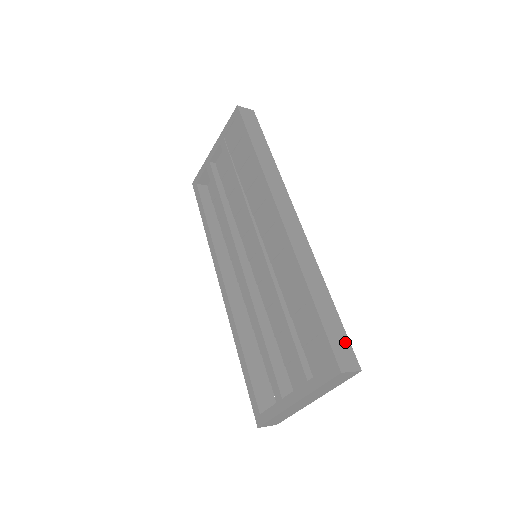
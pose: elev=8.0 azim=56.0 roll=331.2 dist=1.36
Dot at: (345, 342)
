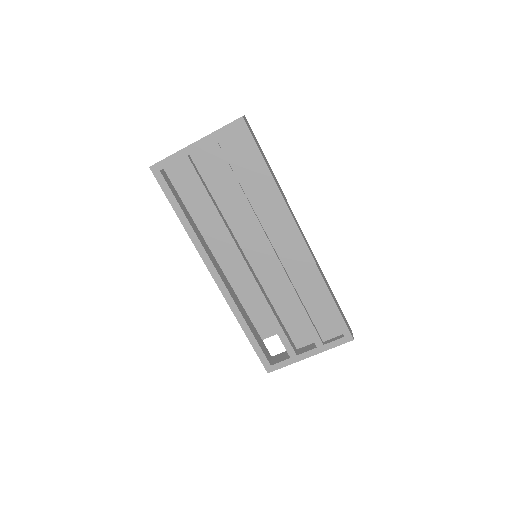
Dot at: (345, 319)
